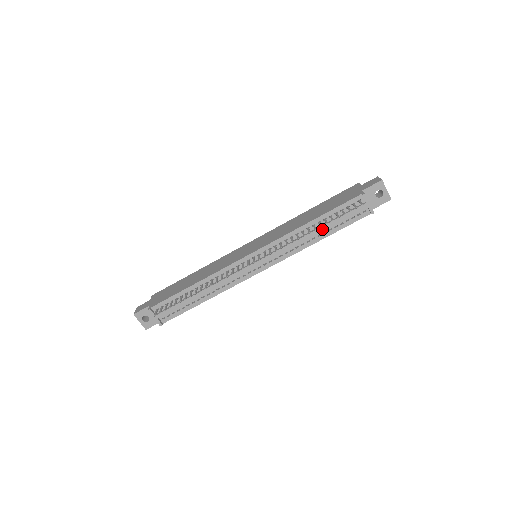
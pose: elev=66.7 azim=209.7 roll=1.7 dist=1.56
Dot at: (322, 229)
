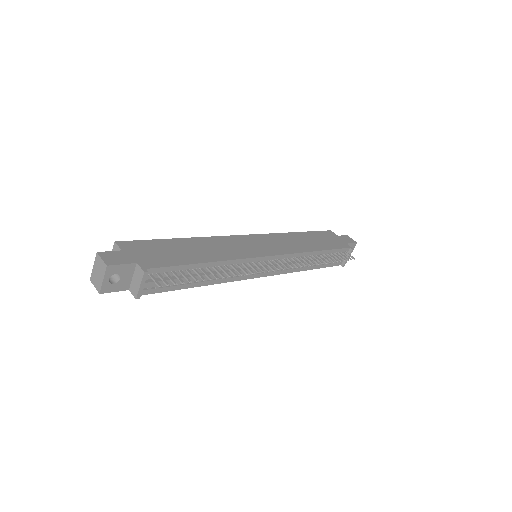
Dot at: occluded
